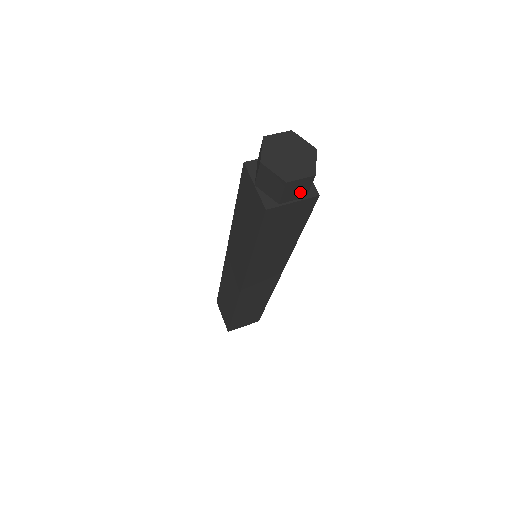
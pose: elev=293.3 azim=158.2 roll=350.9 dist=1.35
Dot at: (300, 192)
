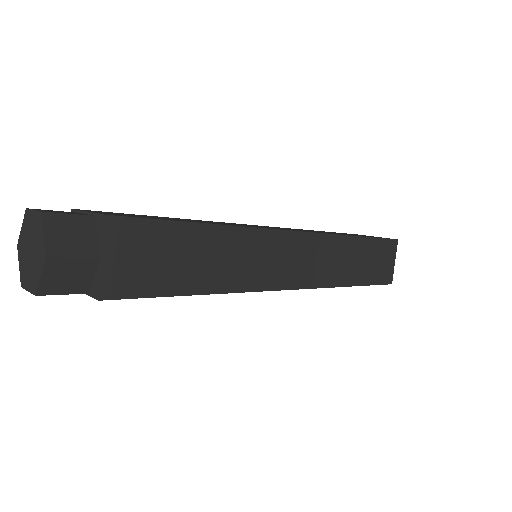
Dot at: occluded
